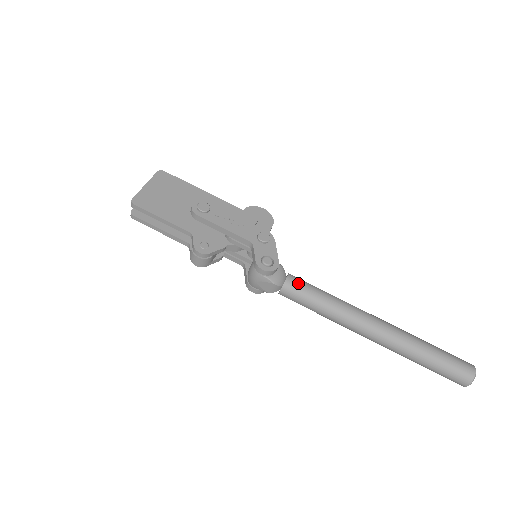
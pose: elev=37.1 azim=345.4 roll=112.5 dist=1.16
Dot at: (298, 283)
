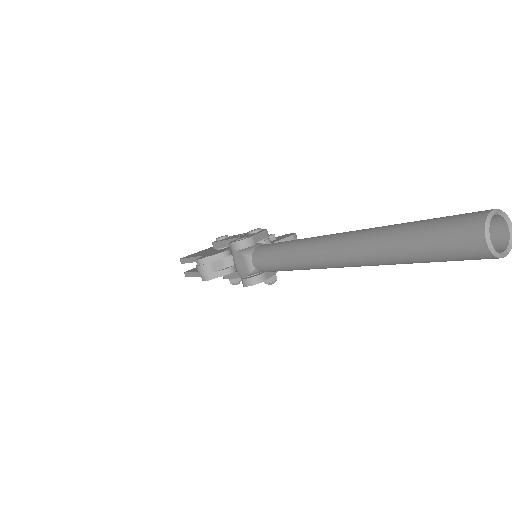
Dot at: (267, 245)
